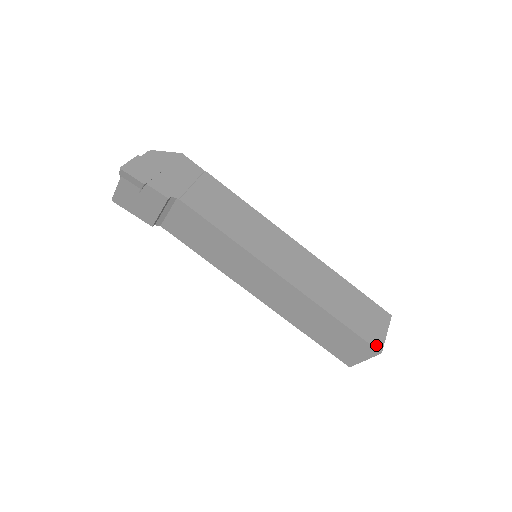
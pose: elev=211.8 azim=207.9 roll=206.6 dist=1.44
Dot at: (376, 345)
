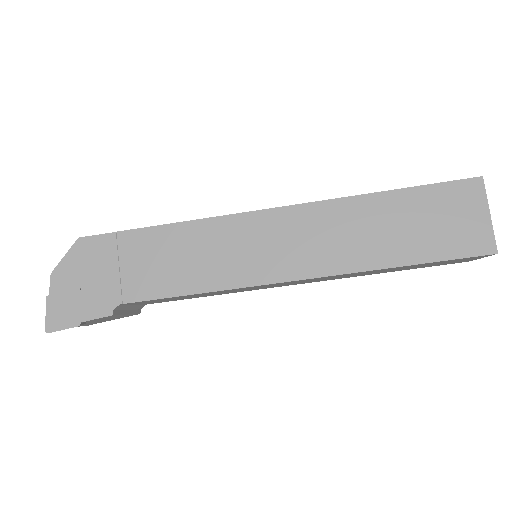
Dot at: (482, 249)
